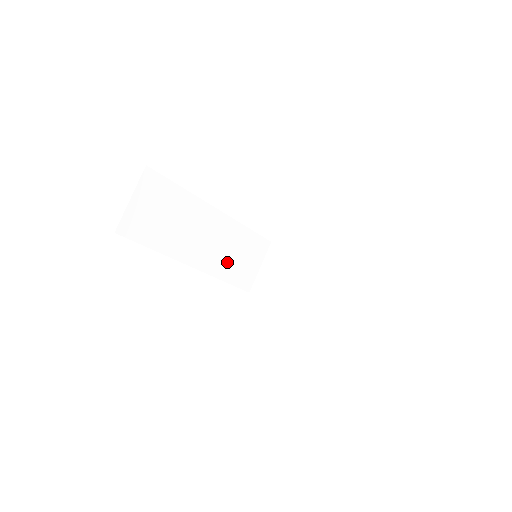
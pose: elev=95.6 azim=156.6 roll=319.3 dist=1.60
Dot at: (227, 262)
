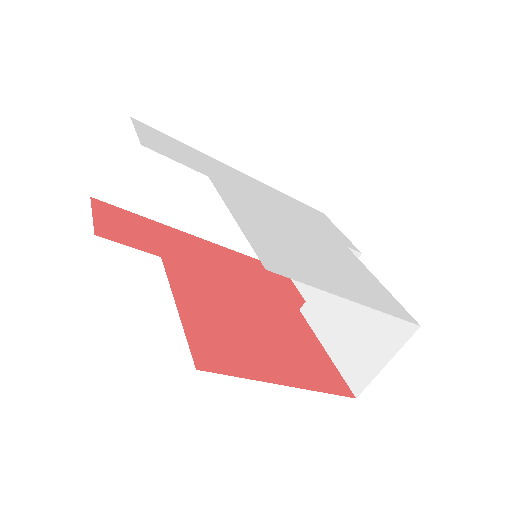
Dot at: occluded
